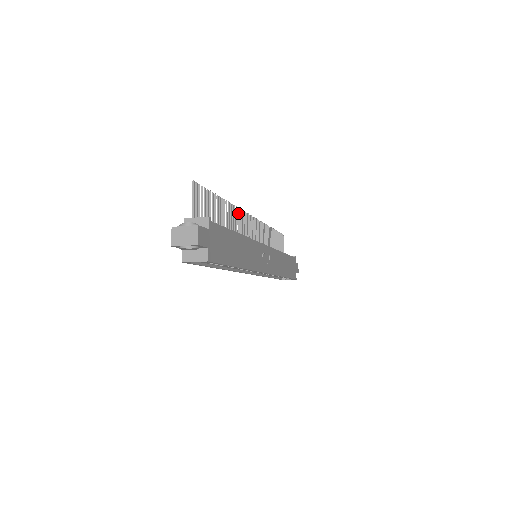
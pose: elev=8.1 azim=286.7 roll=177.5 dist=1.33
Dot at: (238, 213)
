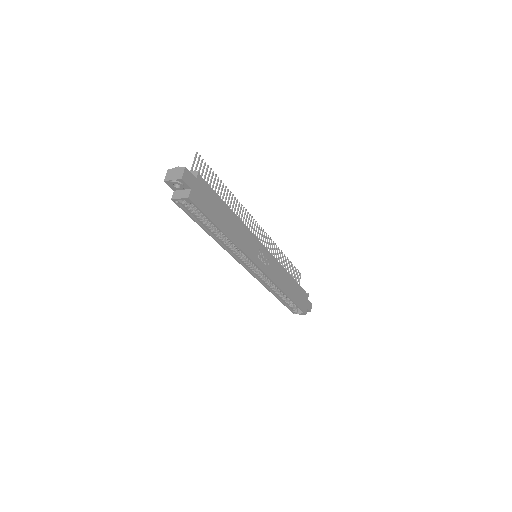
Dot at: (243, 211)
